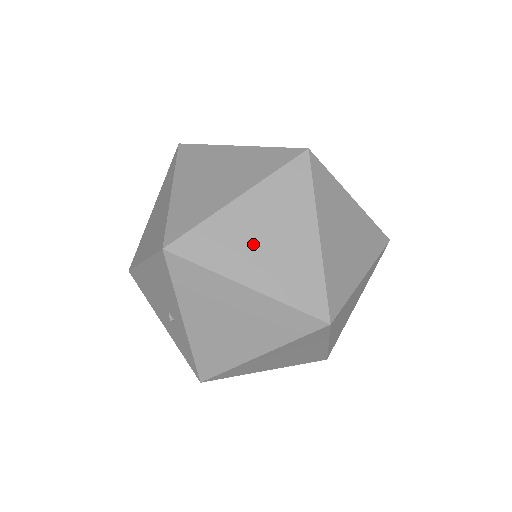
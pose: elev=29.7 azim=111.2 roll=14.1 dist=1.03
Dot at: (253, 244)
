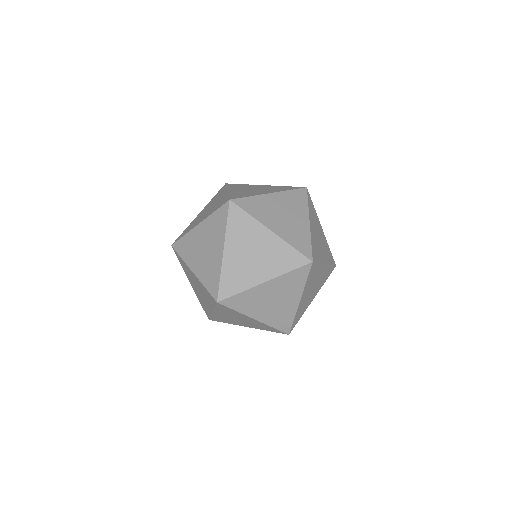
Dot at: (276, 214)
